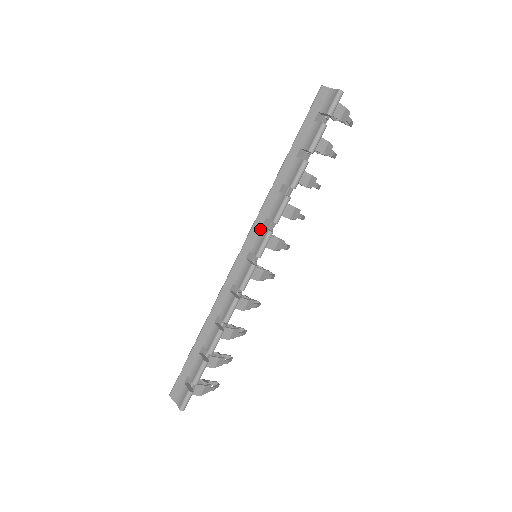
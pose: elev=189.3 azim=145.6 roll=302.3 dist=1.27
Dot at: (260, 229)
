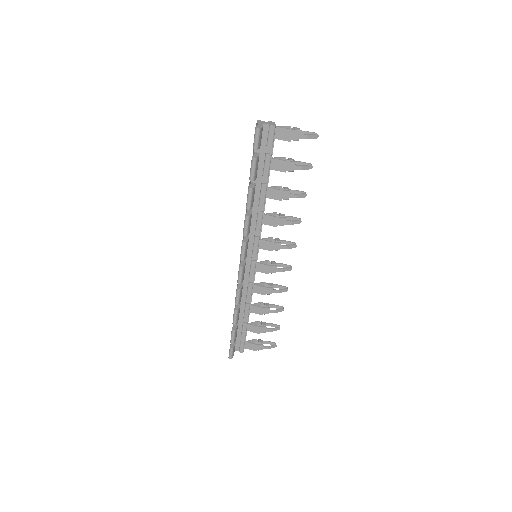
Dot at: occluded
